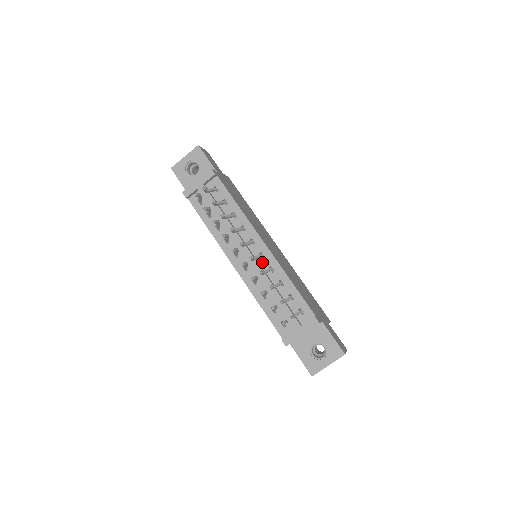
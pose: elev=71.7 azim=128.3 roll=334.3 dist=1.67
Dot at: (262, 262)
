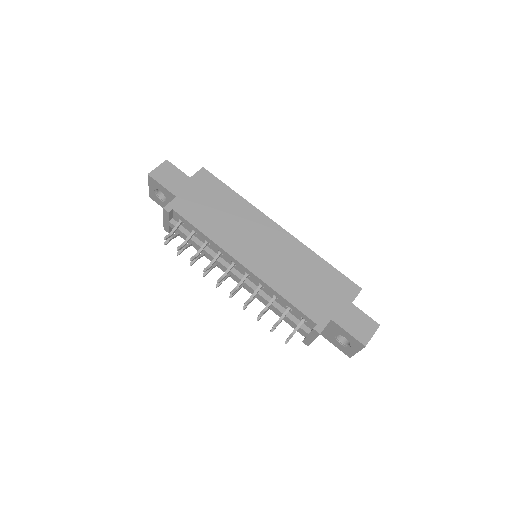
Dot at: (251, 280)
